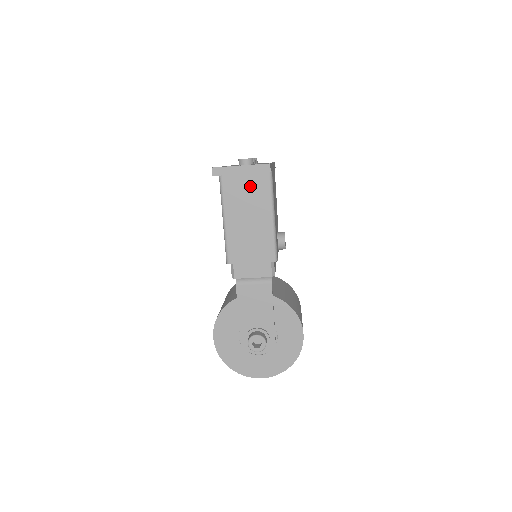
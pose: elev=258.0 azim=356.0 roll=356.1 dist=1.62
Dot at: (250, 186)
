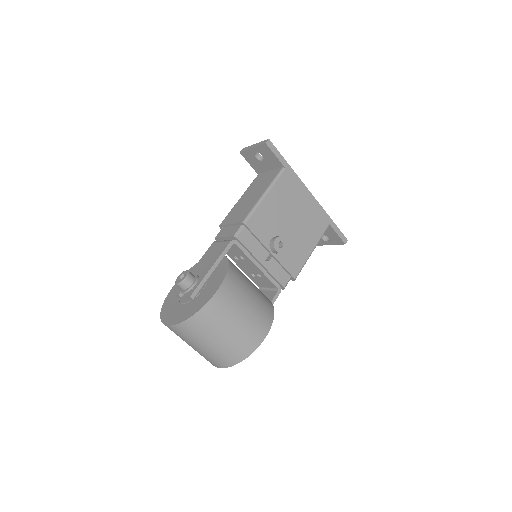
Dot at: (267, 177)
